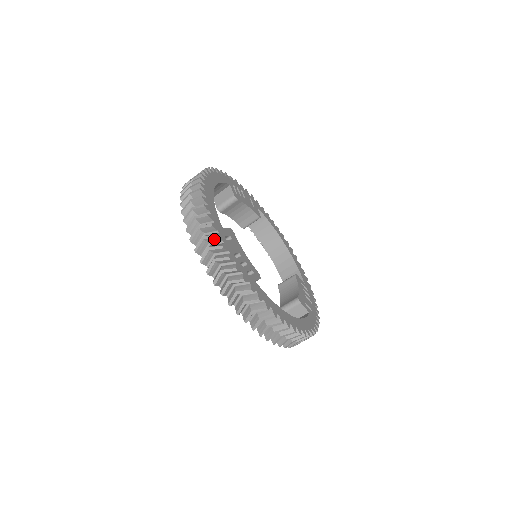
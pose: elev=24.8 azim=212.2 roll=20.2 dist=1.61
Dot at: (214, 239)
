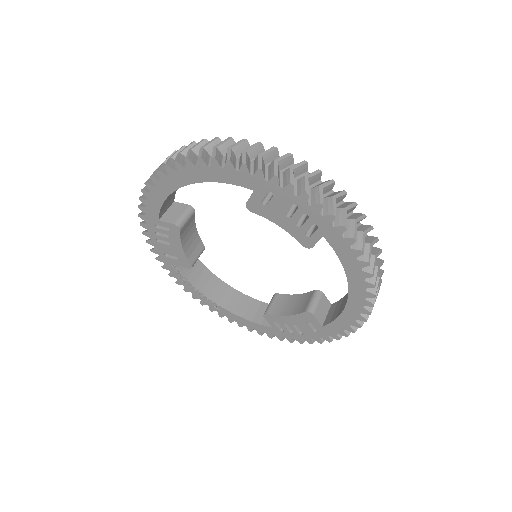
Dot at: (287, 160)
